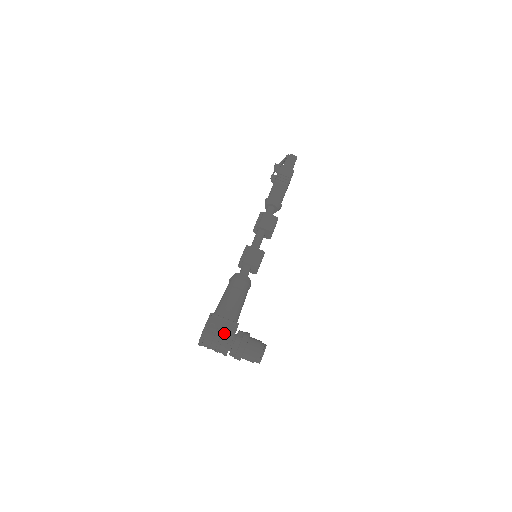
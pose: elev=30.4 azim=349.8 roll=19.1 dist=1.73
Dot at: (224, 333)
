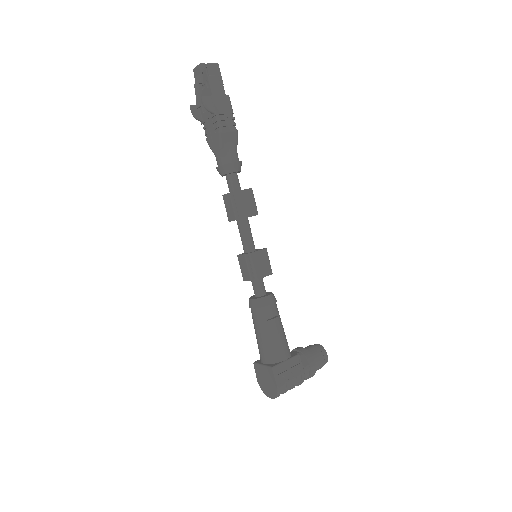
Dot at: (296, 376)
